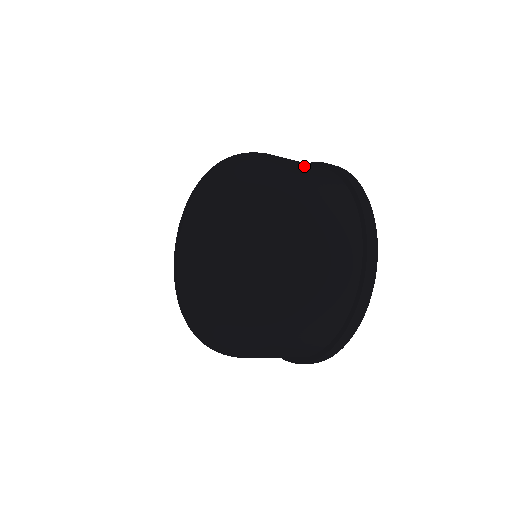
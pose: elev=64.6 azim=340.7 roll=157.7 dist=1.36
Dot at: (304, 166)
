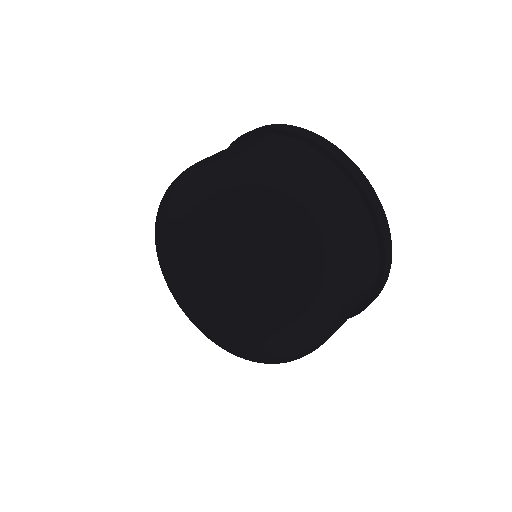
Dot at: (251, 149)
